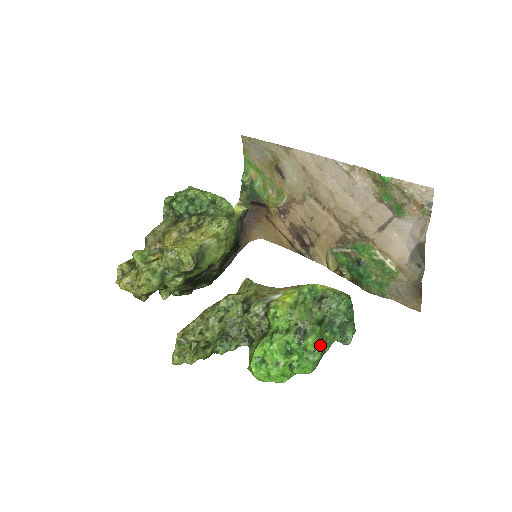
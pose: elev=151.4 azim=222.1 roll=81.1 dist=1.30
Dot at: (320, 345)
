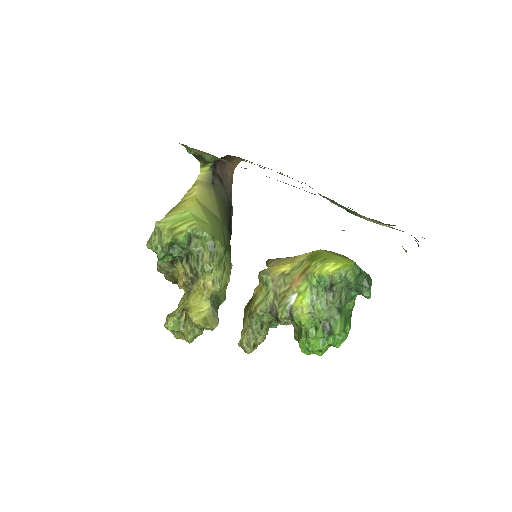
Dot at: (346, 322)
